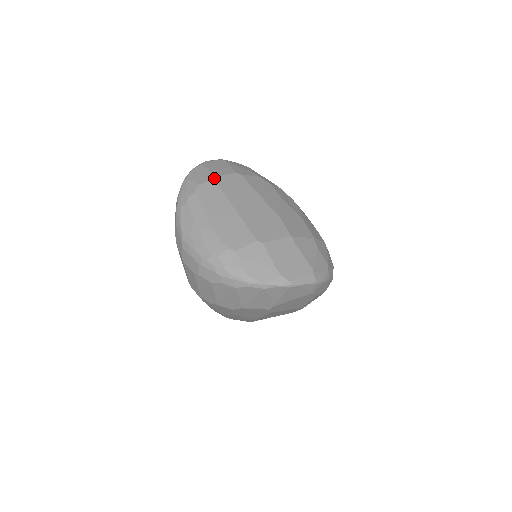
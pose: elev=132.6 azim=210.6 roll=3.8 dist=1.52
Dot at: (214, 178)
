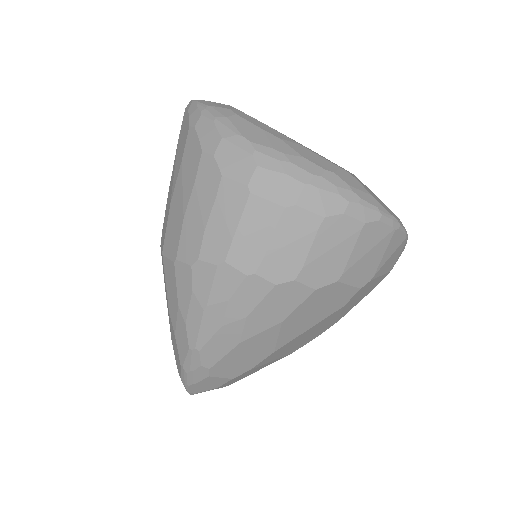
Dot at: occluded
